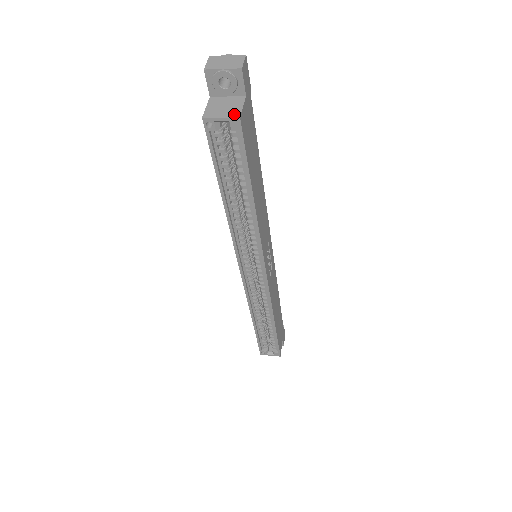
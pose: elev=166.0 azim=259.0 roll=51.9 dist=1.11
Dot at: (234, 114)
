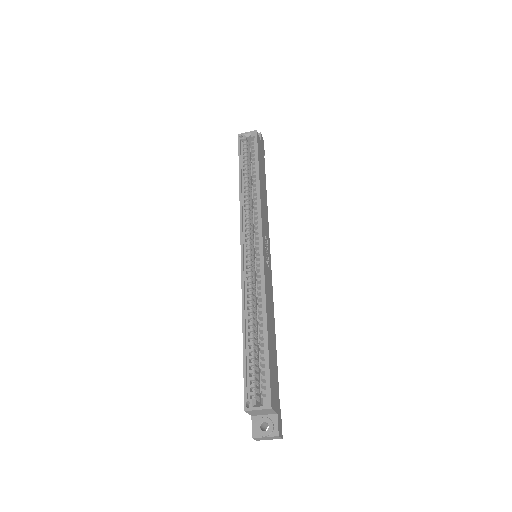
Dot at: (254, 132)
